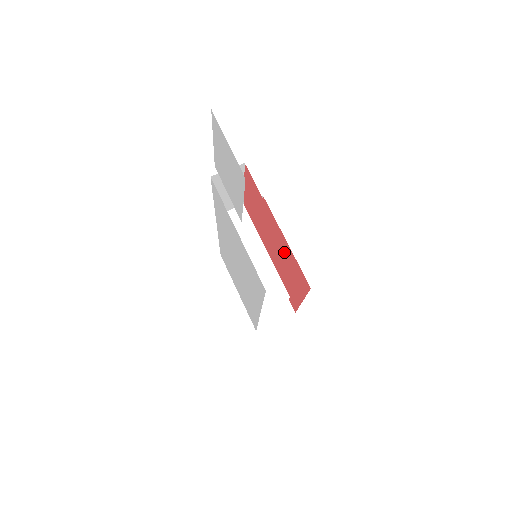
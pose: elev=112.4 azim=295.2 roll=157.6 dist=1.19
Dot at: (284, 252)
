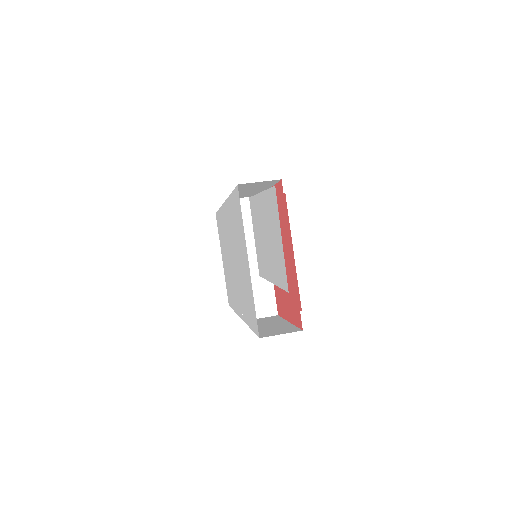
Dot at: (291, 290)
